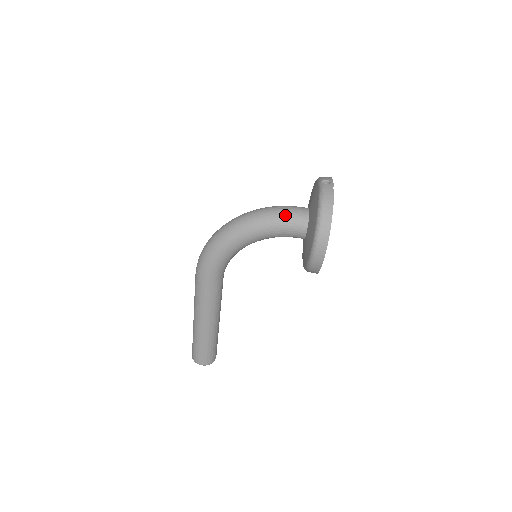
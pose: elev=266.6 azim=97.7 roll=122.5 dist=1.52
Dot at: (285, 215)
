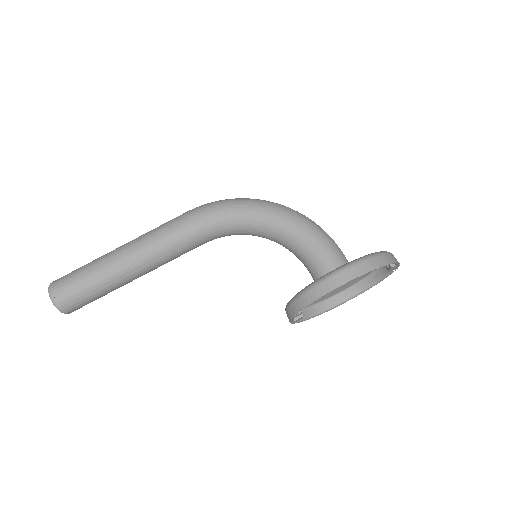
Dot at: (333, 242)
